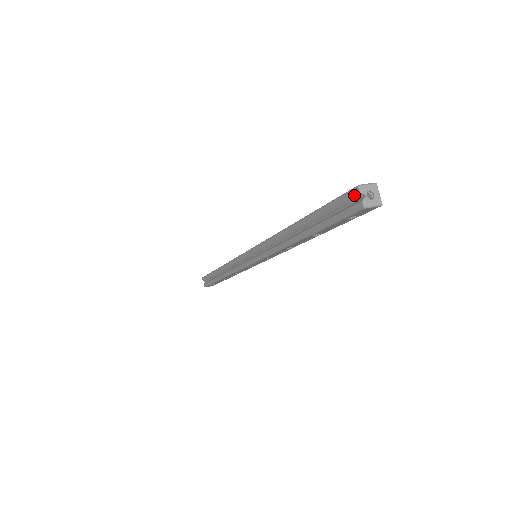
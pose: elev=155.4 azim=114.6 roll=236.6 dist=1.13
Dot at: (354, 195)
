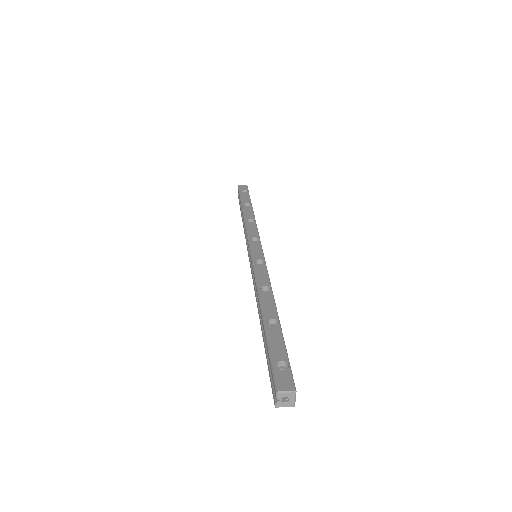
Dot at: (274, 390)
